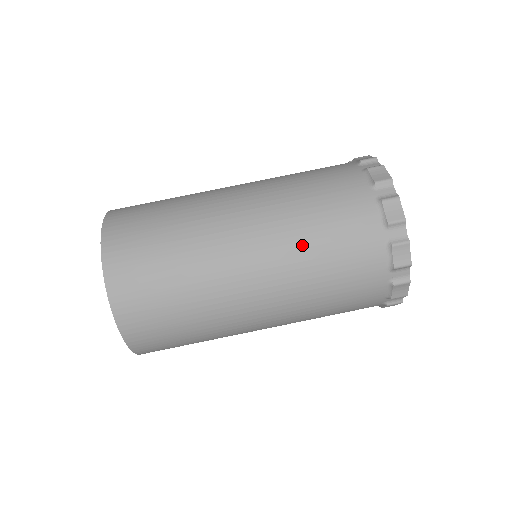
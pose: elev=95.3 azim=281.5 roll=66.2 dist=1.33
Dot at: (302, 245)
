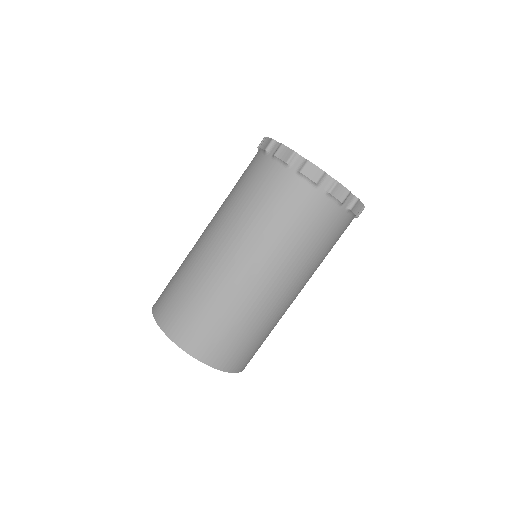
Dot at: (279, 240)
